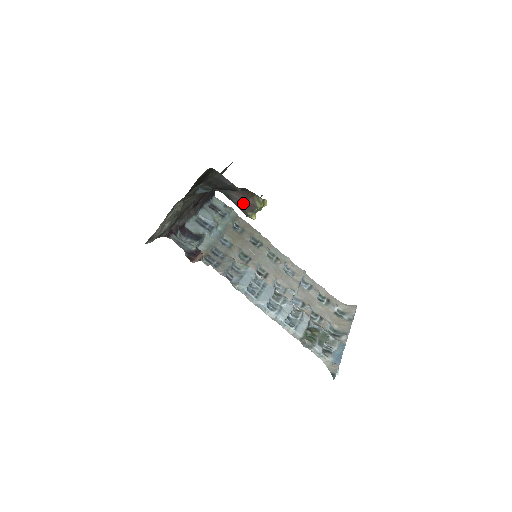
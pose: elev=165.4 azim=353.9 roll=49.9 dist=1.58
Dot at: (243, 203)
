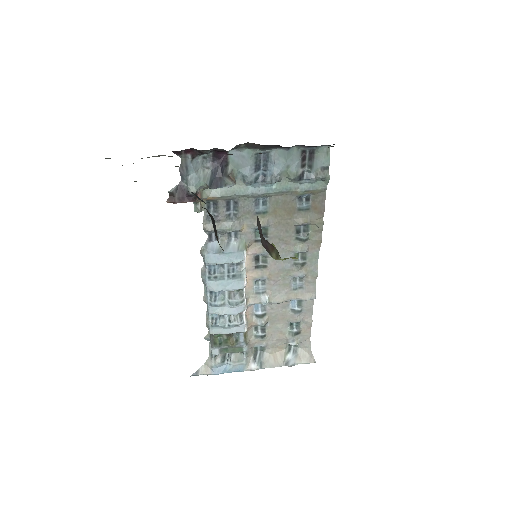
Dot at: (261, 236)
